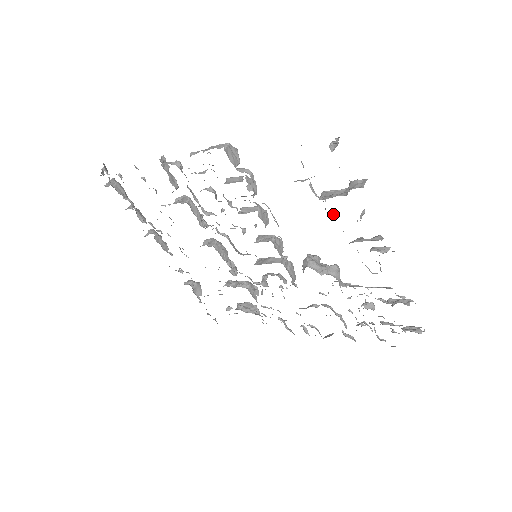
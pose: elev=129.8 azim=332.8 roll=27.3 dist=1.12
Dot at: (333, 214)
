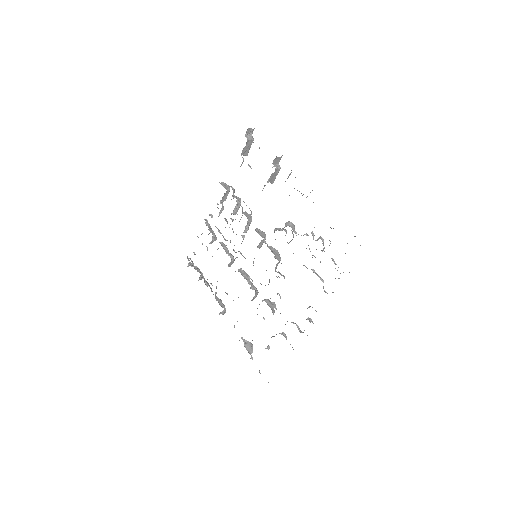
Dot at: (270, 181)
